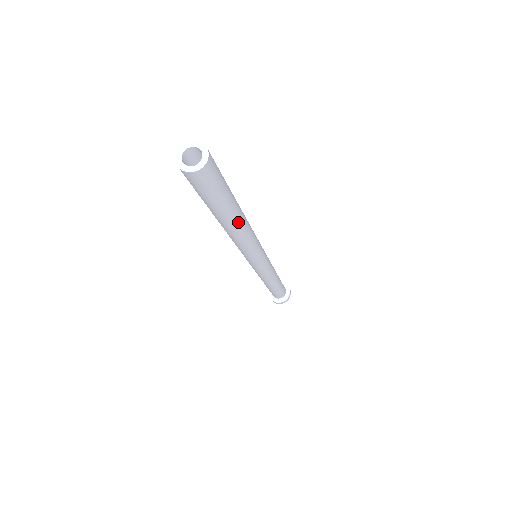
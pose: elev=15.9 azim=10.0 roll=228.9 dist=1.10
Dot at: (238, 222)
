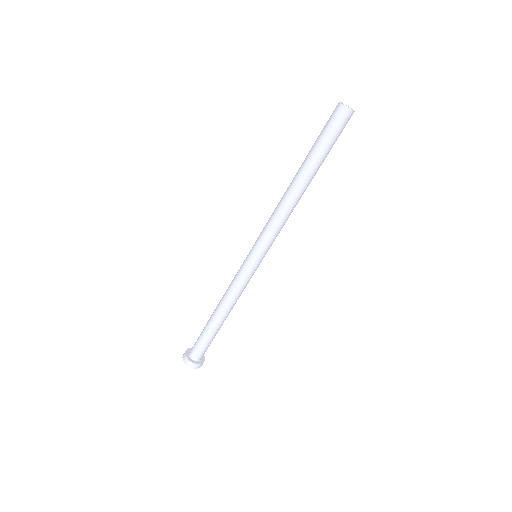
Dot at: occluded
